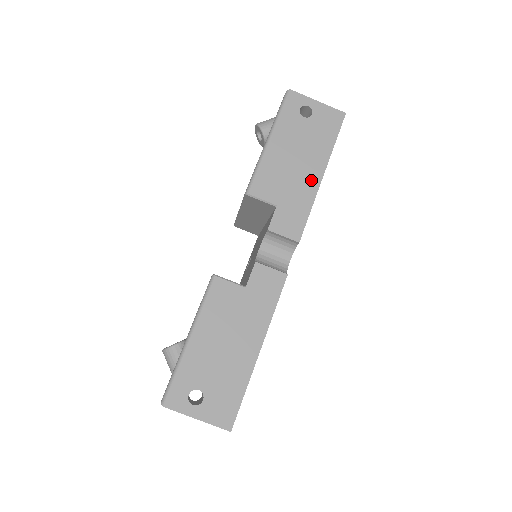
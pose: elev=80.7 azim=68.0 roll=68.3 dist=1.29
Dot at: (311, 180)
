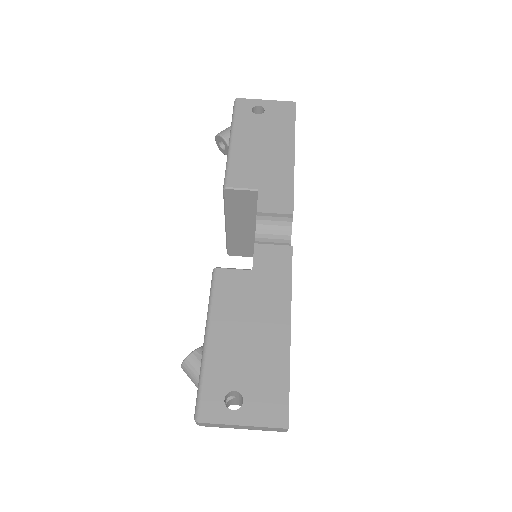
Dot at: (284, 160)
